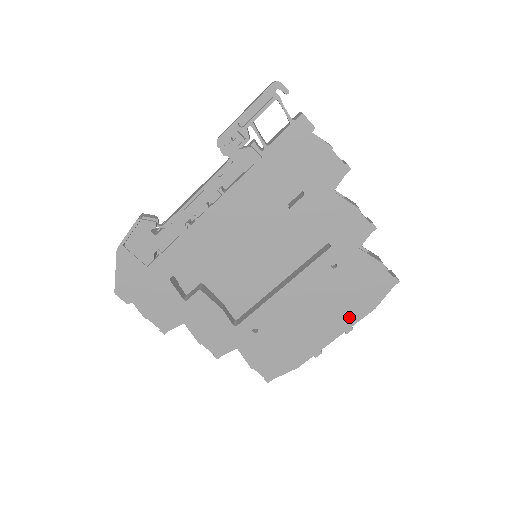
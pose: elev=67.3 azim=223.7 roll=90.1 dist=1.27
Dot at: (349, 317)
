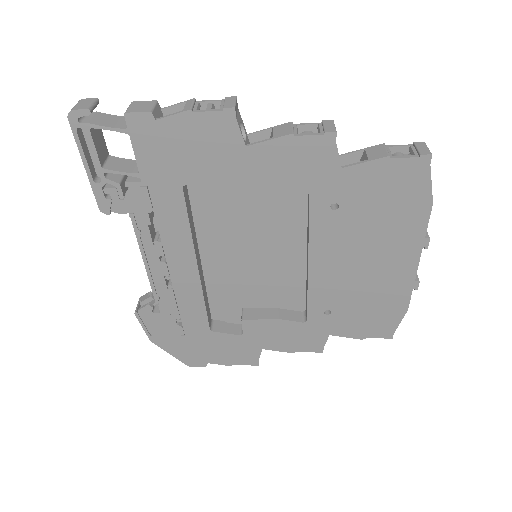
Dot at: (410, 234)
